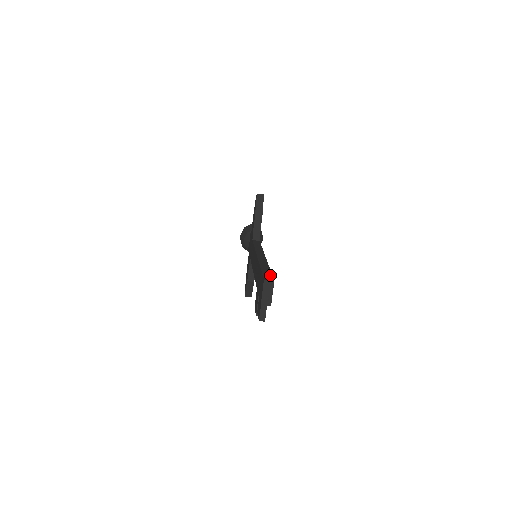
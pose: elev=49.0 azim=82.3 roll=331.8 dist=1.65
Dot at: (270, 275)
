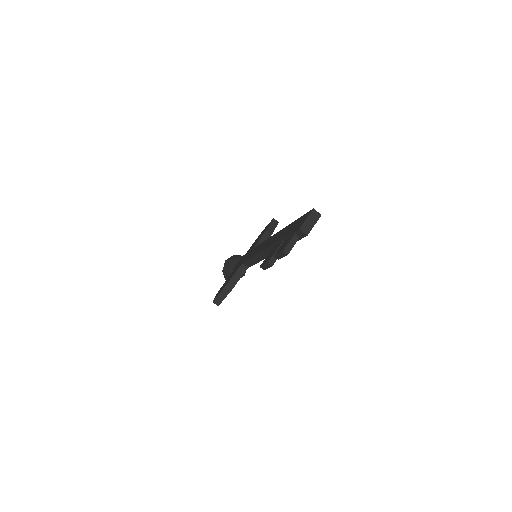
Dot at: occluded
